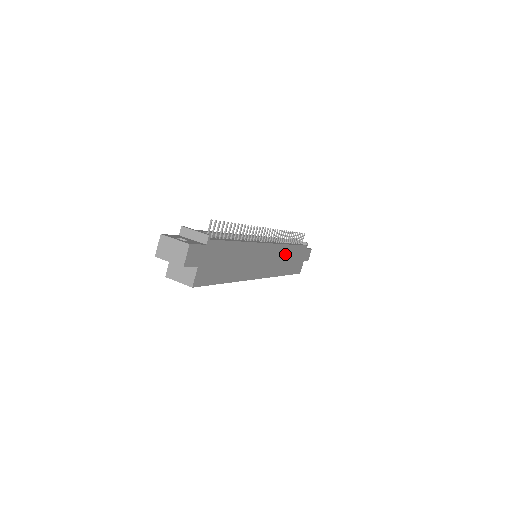
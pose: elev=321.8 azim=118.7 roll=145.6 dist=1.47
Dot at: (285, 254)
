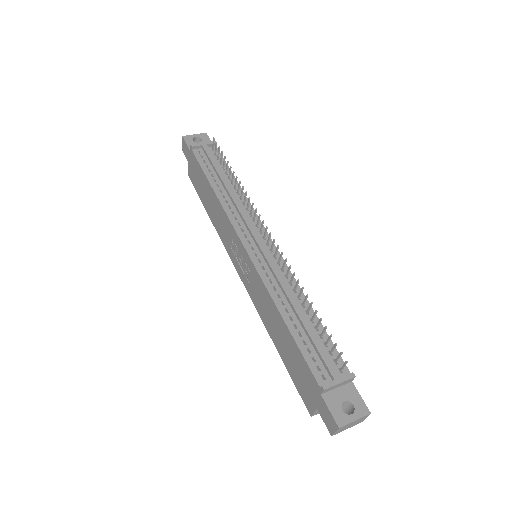
Dot at: occluded
